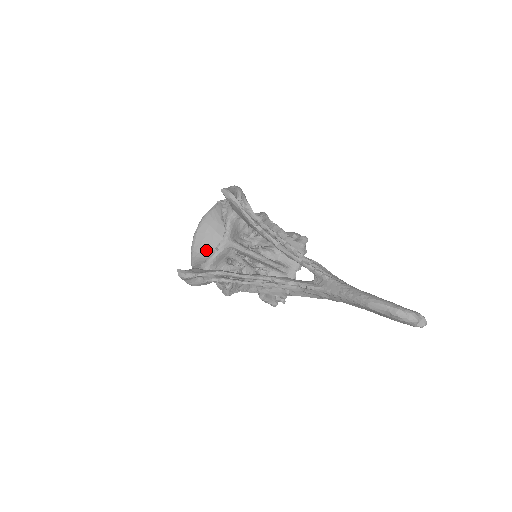
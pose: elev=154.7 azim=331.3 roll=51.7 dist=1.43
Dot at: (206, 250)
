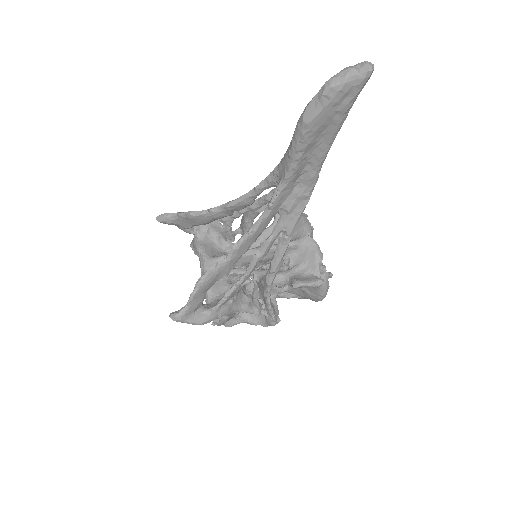
Dot at: occluded
